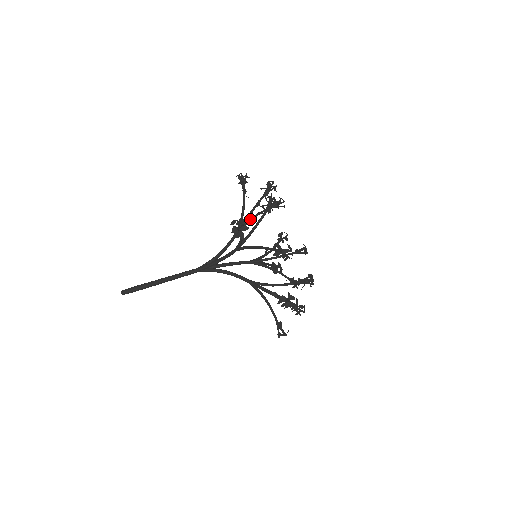
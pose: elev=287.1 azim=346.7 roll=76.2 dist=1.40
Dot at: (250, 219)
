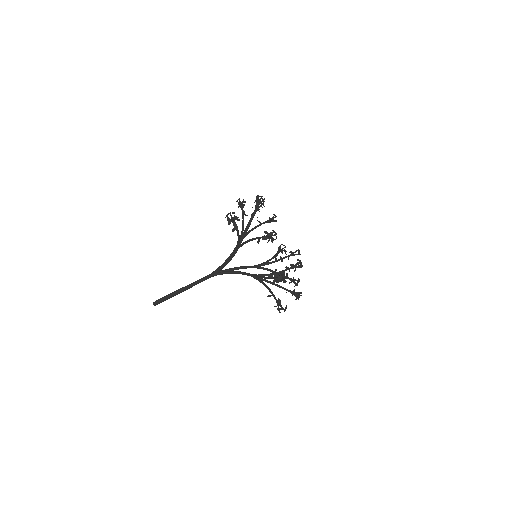
Dot at: (249, 231)
